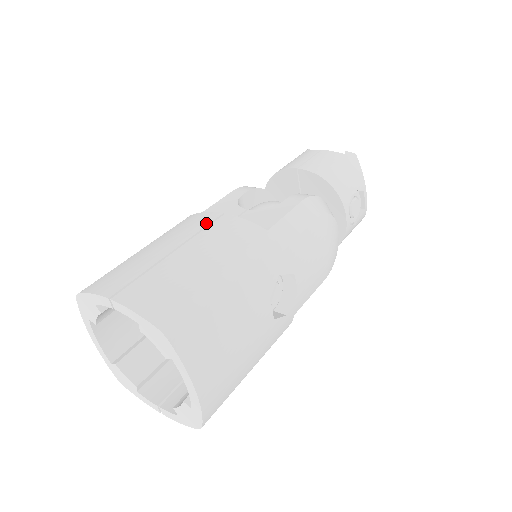
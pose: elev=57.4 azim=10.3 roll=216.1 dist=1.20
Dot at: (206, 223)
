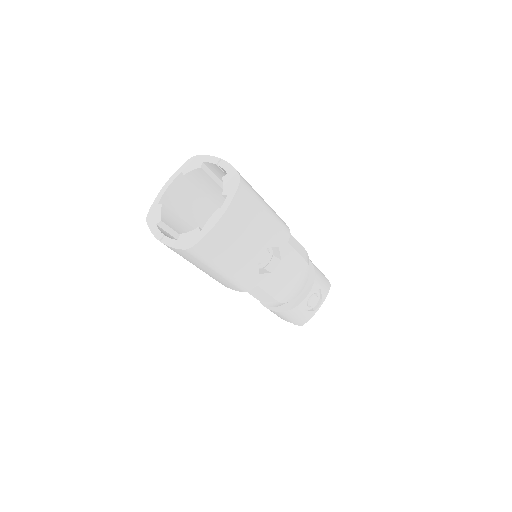
Dot at: occluded
